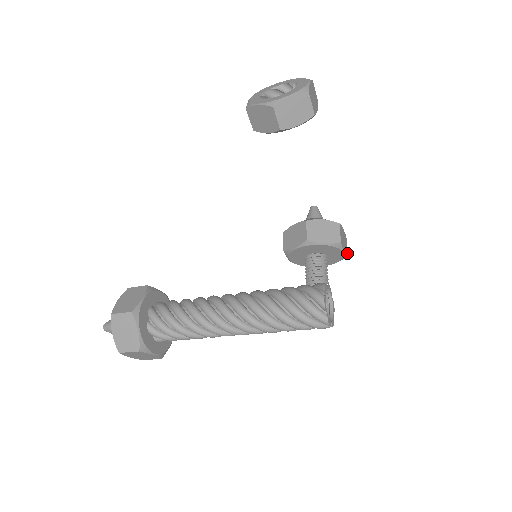
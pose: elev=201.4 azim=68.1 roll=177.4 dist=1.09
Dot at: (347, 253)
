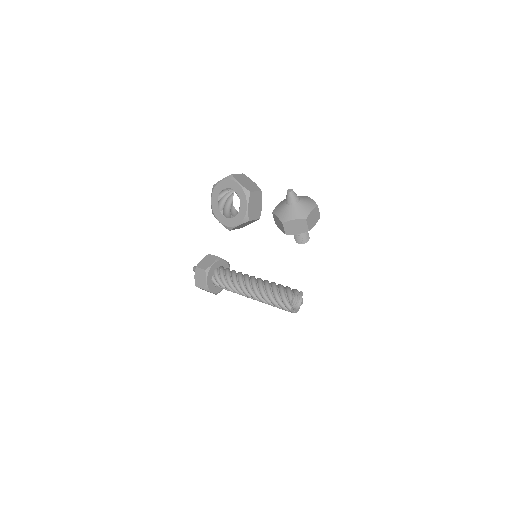
Dot at: (319, 216)
